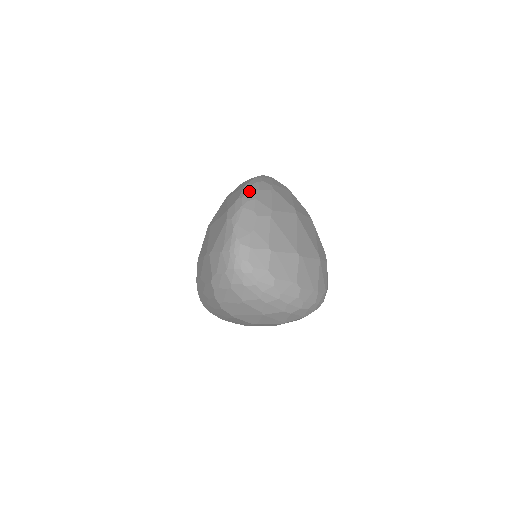
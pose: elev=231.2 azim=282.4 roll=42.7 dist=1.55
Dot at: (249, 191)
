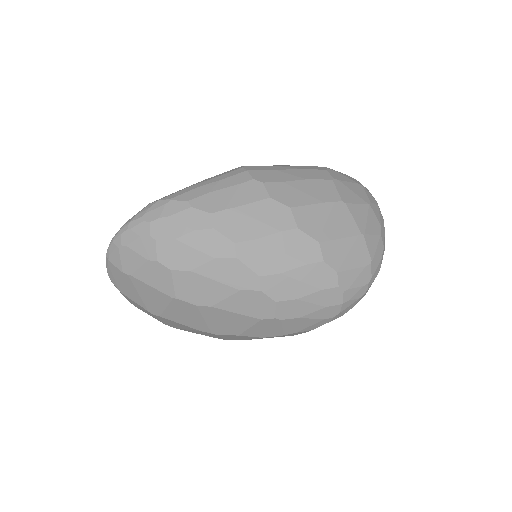
Dot at: occluded
